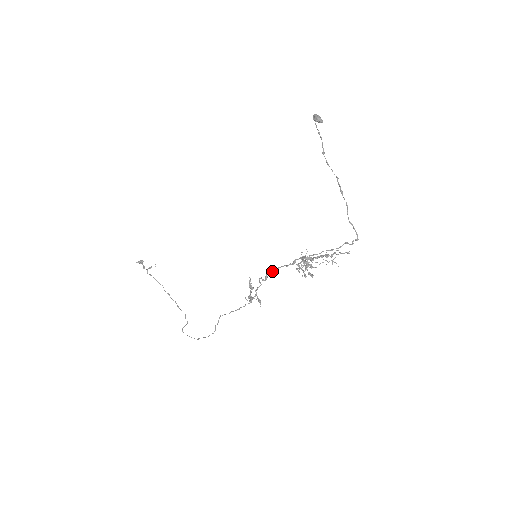
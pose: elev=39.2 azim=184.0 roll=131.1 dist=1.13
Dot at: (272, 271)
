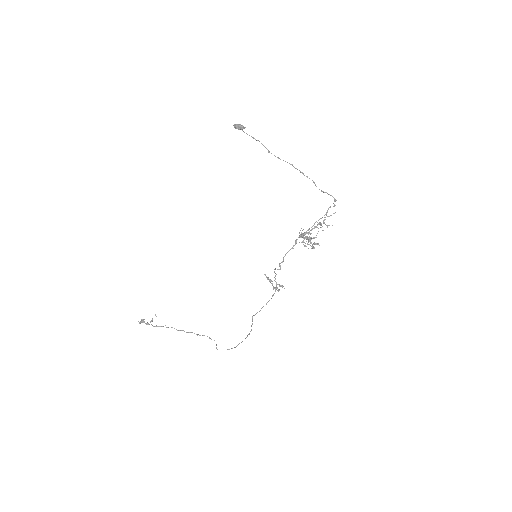
Dot at: (283, 259)
